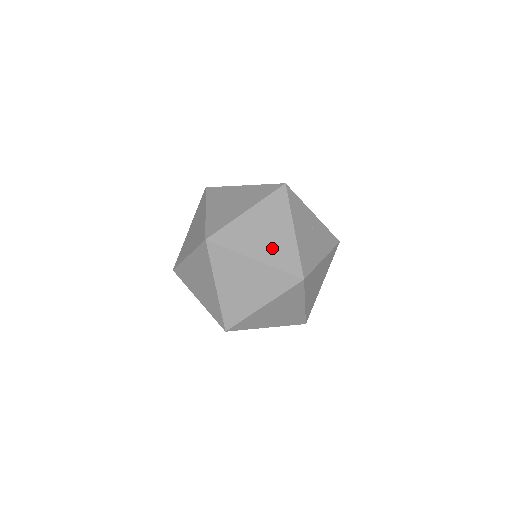
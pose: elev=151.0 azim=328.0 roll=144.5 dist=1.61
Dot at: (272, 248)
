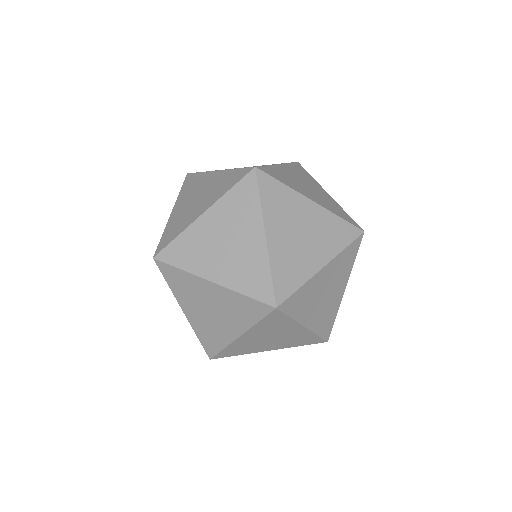
Dot at: (205, 323)
